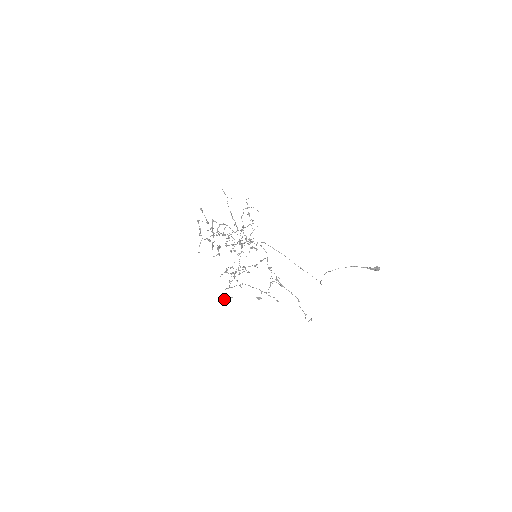
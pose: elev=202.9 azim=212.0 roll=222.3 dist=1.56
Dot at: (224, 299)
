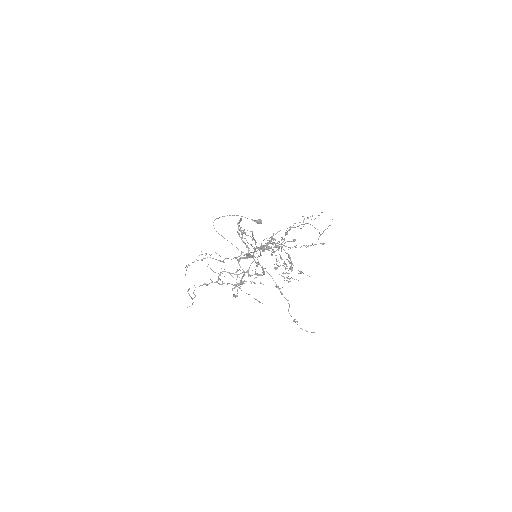
Dot at: (190, 296)
